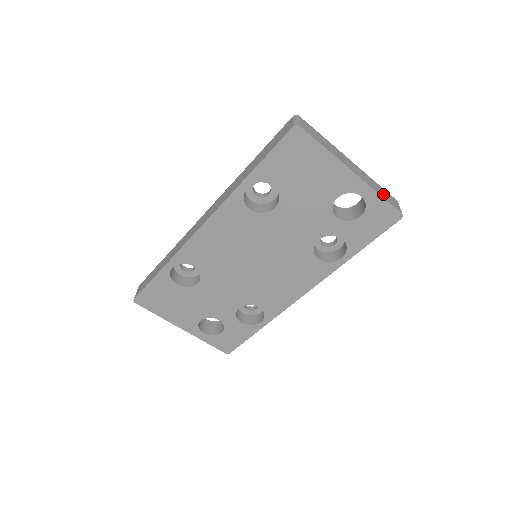
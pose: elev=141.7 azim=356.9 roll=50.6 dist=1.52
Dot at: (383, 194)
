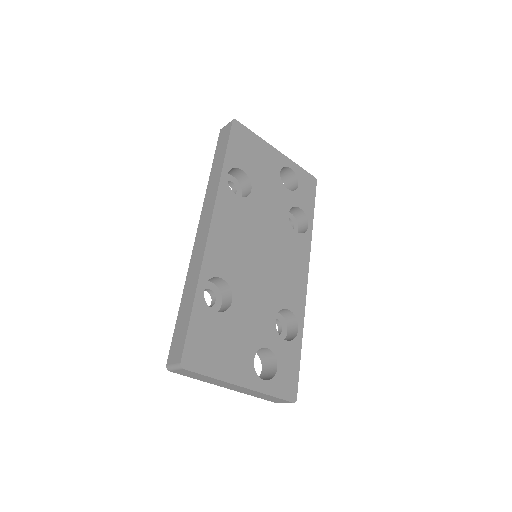
Dot at: occluded
